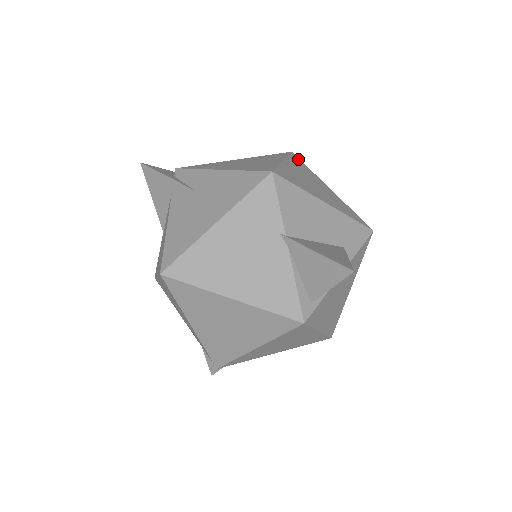
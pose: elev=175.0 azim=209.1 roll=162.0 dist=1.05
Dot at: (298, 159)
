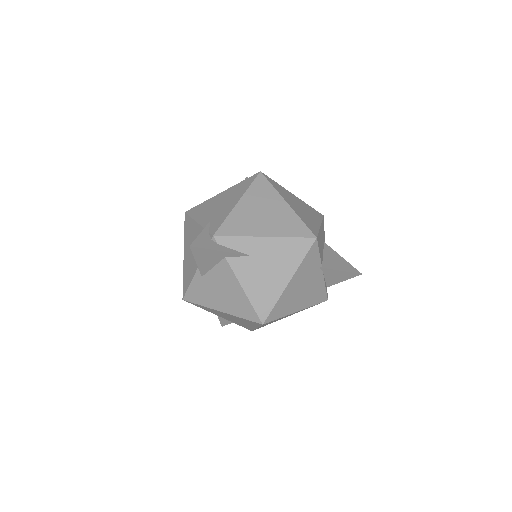
Dot at: (269, 179)
